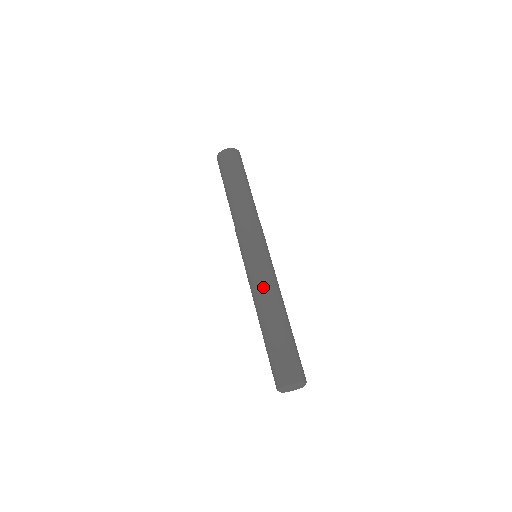
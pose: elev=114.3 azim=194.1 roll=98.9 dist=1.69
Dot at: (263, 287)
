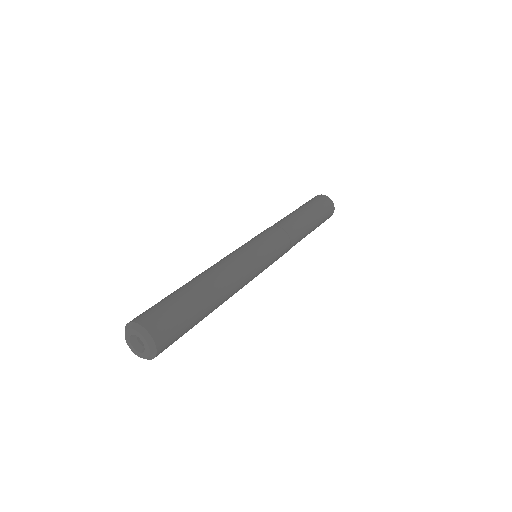
Dot at: (237, 267)
